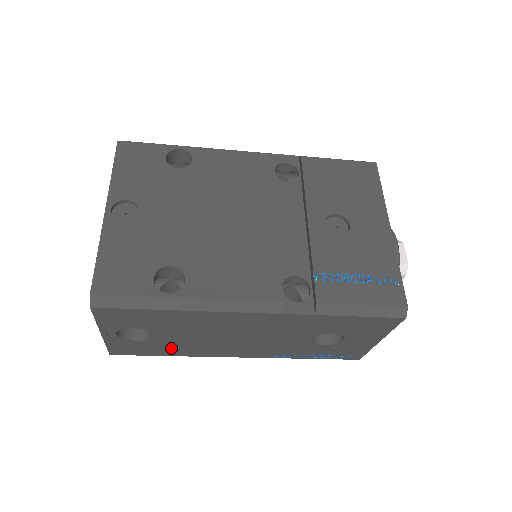
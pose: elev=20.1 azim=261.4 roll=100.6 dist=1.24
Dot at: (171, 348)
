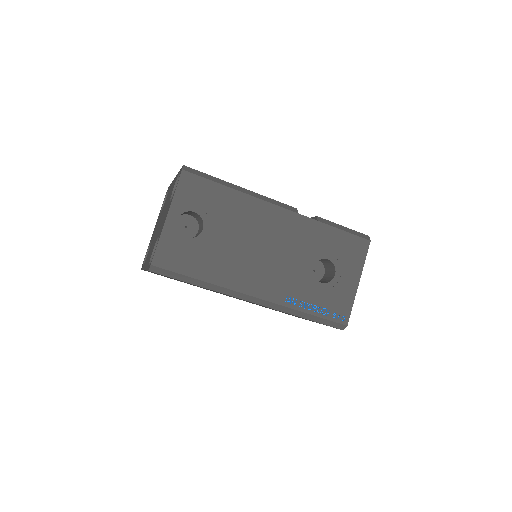
Dot at: (207, 261)
